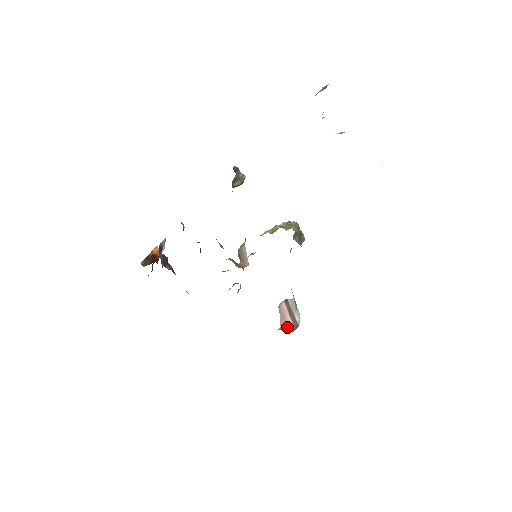
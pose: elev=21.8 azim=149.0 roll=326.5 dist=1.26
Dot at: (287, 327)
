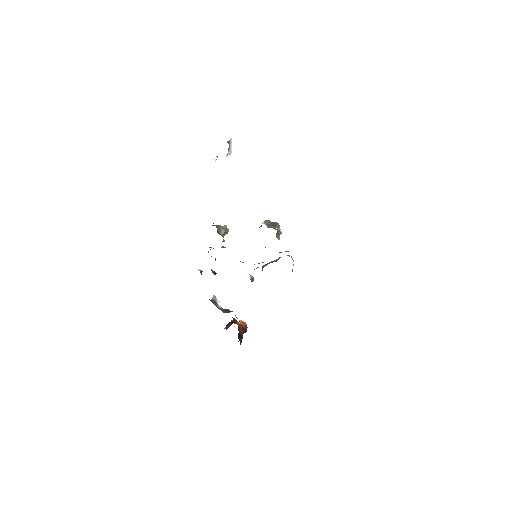
Dot at: occluded
